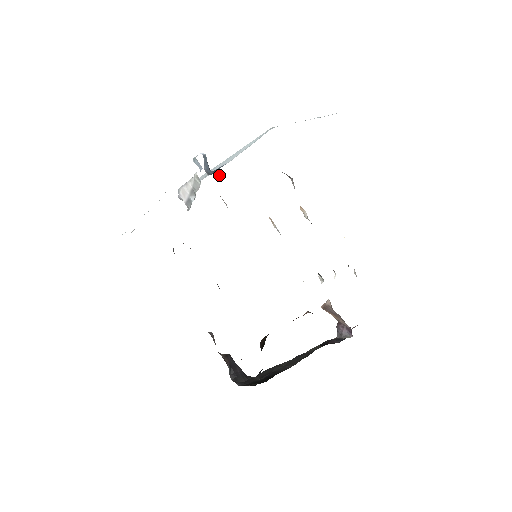
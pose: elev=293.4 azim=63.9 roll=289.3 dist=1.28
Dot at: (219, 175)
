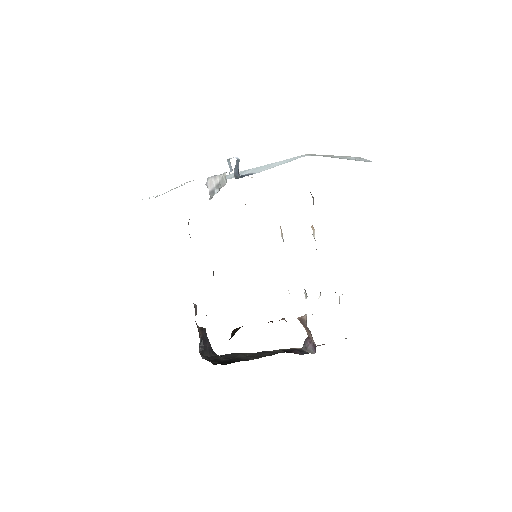
Dot at: (248, 176)
